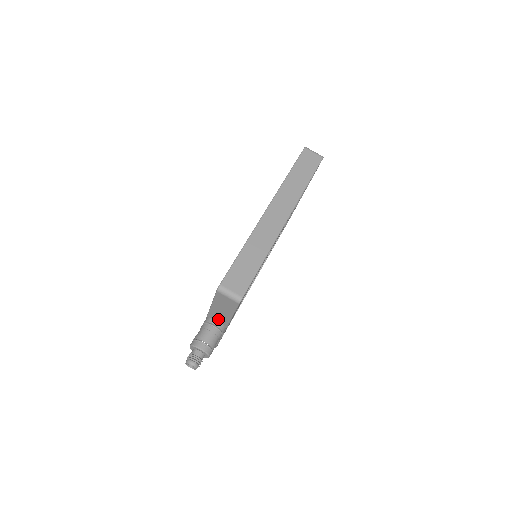
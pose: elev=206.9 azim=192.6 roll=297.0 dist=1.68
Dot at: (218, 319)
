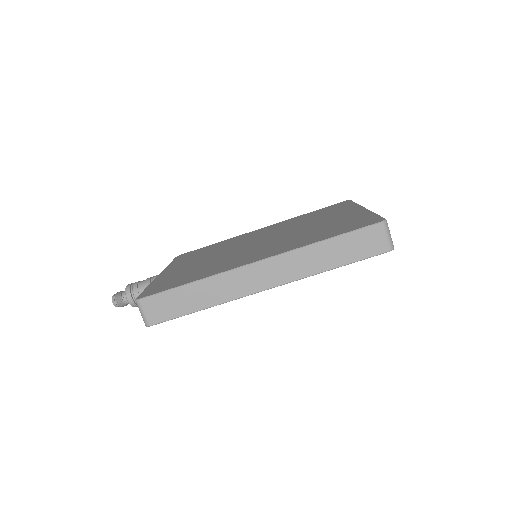
Dot at: occluded
